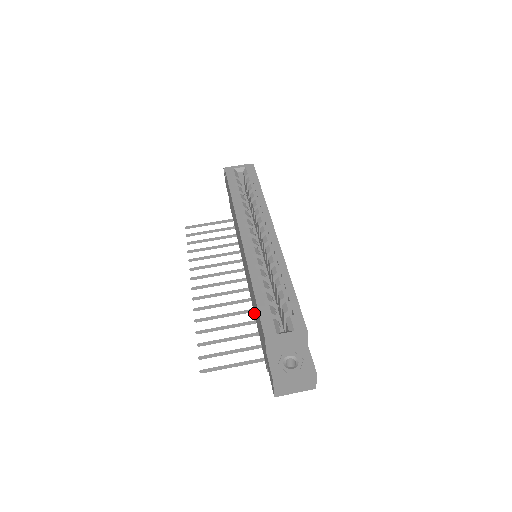
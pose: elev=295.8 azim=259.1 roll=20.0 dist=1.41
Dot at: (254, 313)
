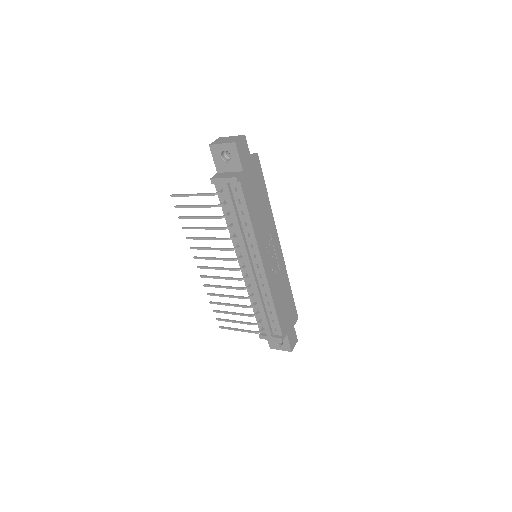
Dot at: (228, 223)
